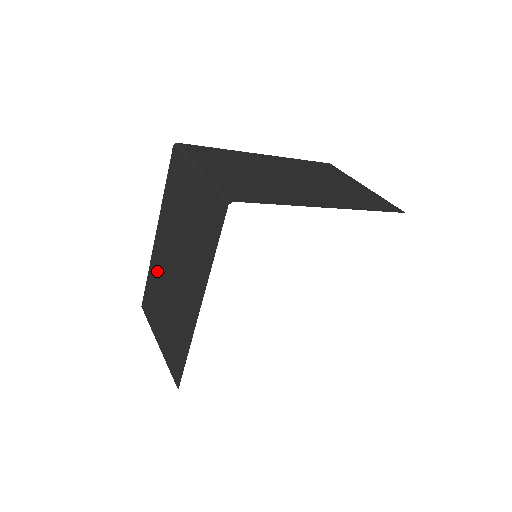
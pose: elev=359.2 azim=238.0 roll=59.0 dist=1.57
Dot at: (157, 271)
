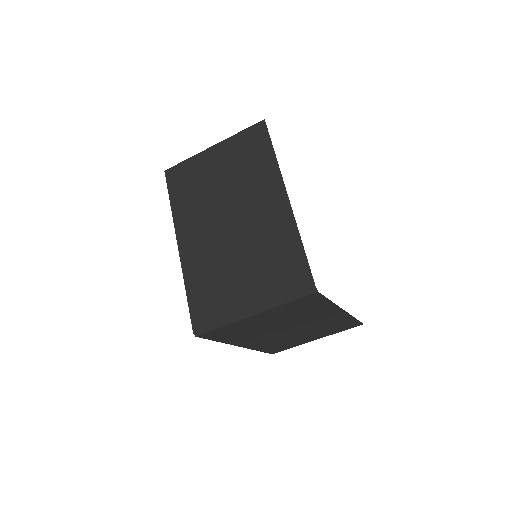
Dot at: (202, 264)
